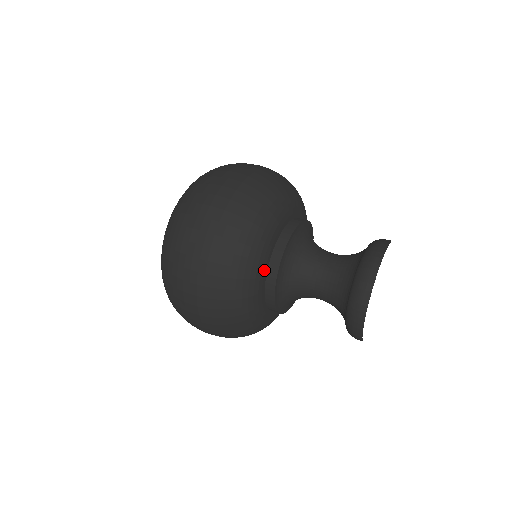
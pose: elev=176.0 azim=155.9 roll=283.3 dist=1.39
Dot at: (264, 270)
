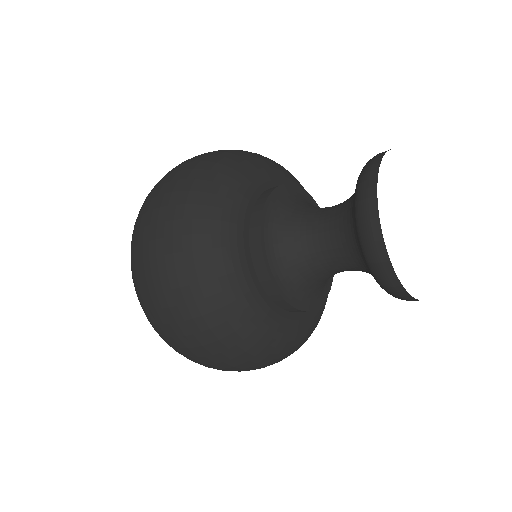
Dot at: (244, 258)
